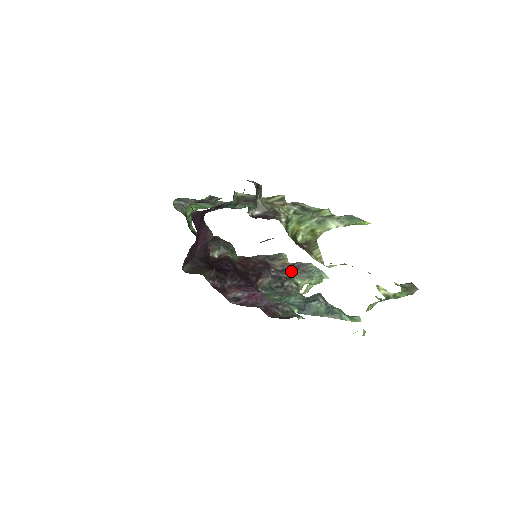
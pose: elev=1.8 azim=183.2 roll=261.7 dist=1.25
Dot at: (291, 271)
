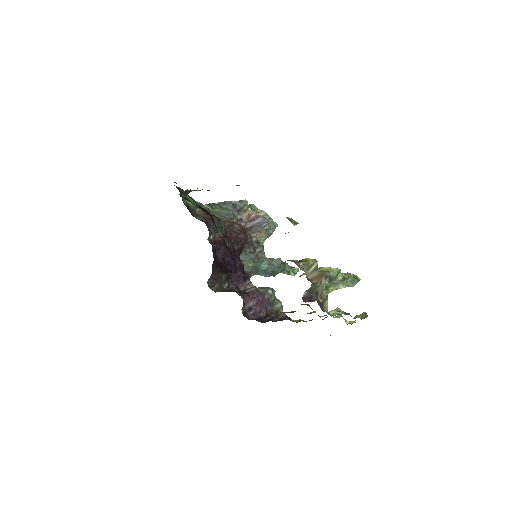
Dot at: (258, 231)
